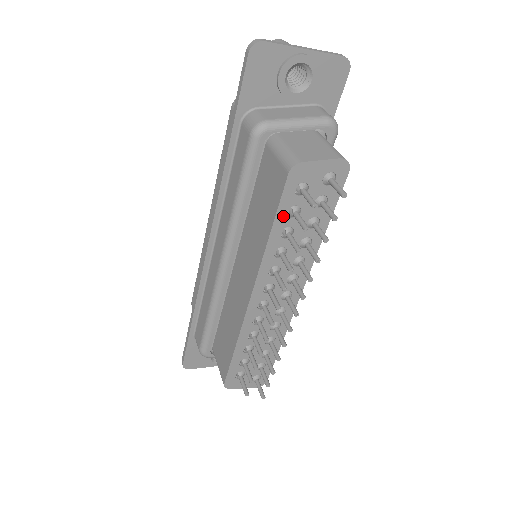
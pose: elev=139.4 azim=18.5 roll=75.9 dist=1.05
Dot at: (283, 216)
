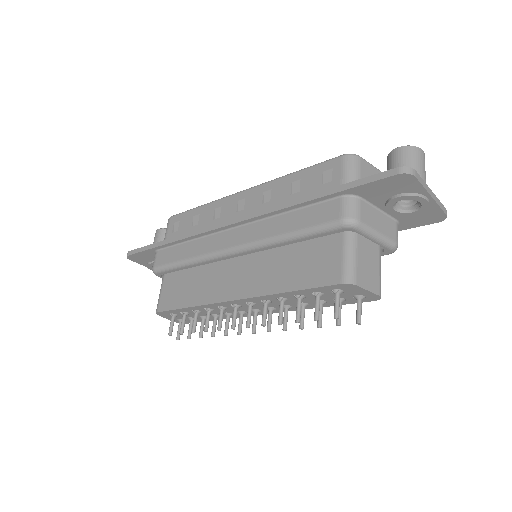
Dot at: (309, 291)
